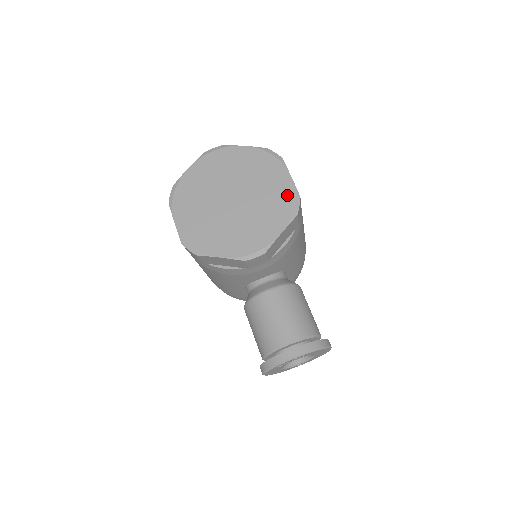
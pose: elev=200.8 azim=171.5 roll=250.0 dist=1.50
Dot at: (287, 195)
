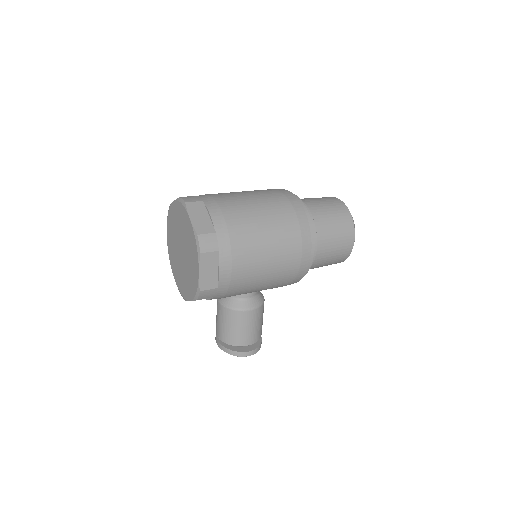
Dot at: (195, 283)
